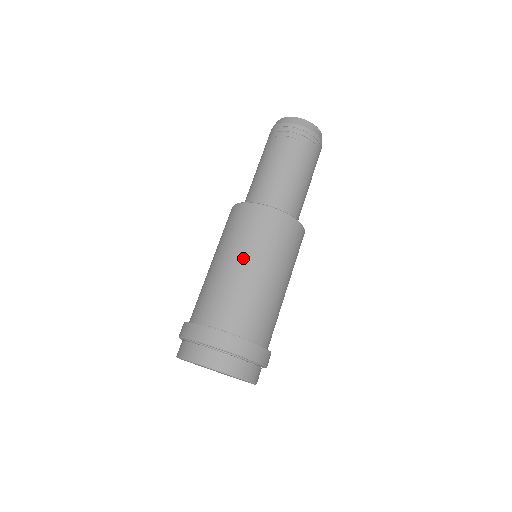
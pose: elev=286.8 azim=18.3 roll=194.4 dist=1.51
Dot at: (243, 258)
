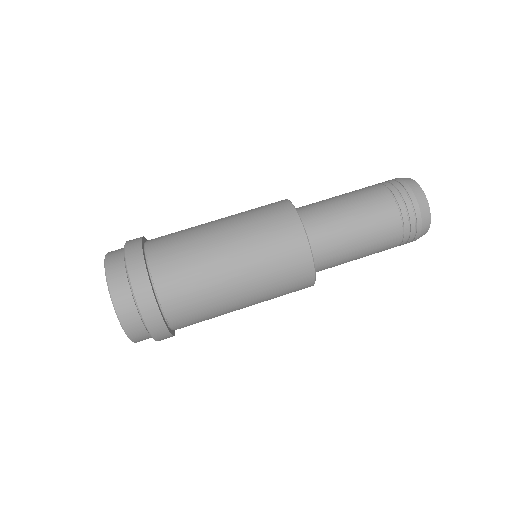
Dot at: (232, 237)
